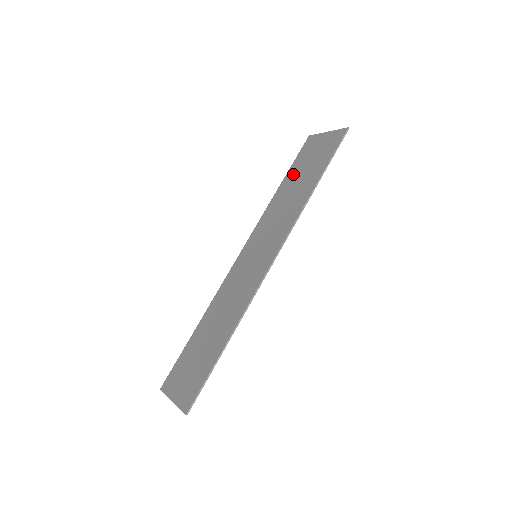
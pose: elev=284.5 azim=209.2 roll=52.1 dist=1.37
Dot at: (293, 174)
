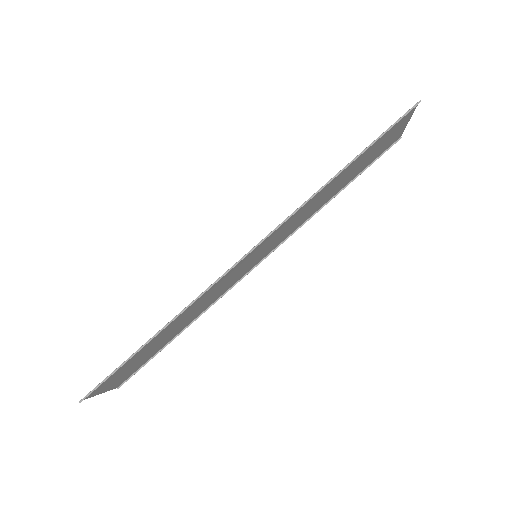
Dot at: (353, 174)
